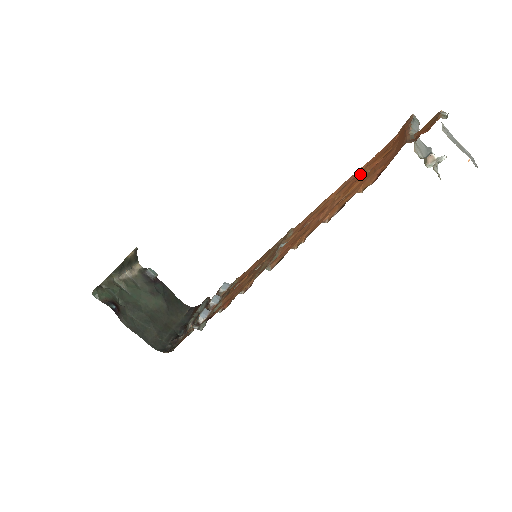
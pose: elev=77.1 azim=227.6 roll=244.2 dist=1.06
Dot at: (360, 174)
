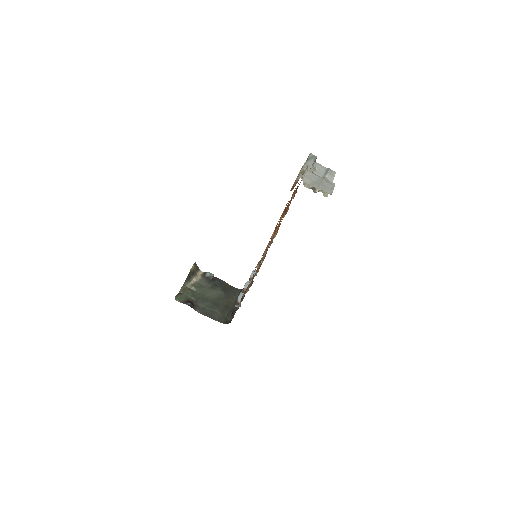
Dot at: occluded
